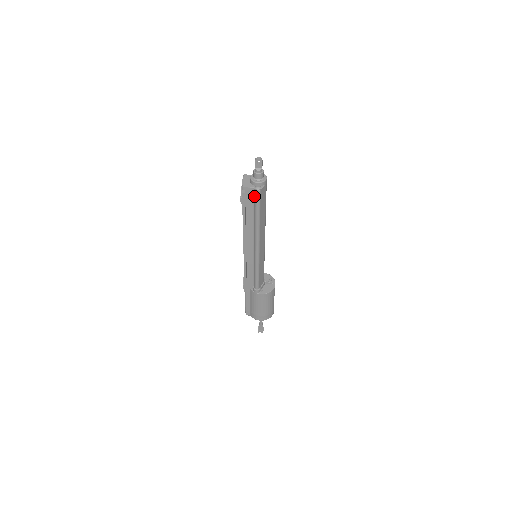
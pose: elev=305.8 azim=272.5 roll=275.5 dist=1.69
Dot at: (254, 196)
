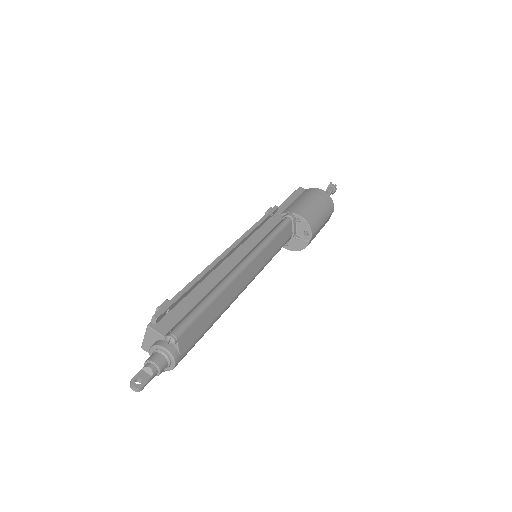
Dot at: occluded
